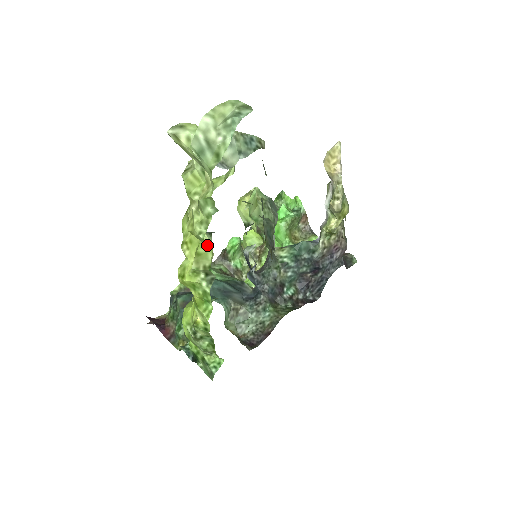
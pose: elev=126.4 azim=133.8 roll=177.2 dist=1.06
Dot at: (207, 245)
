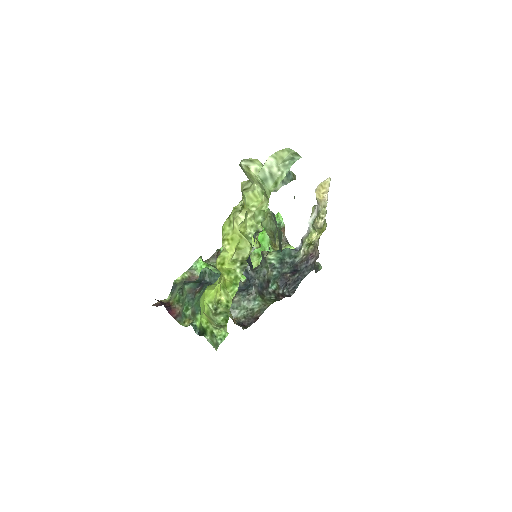
Dot at: (251, 242)
